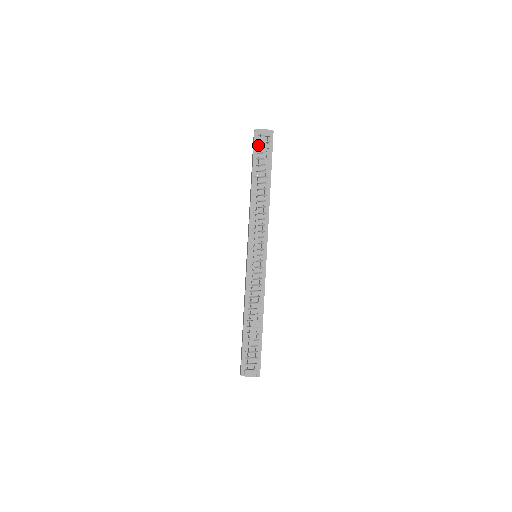
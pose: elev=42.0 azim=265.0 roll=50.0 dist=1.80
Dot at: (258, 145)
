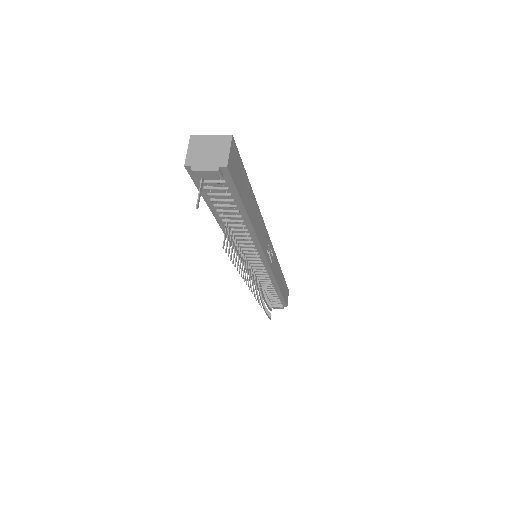
Dot at: (204, 185)
